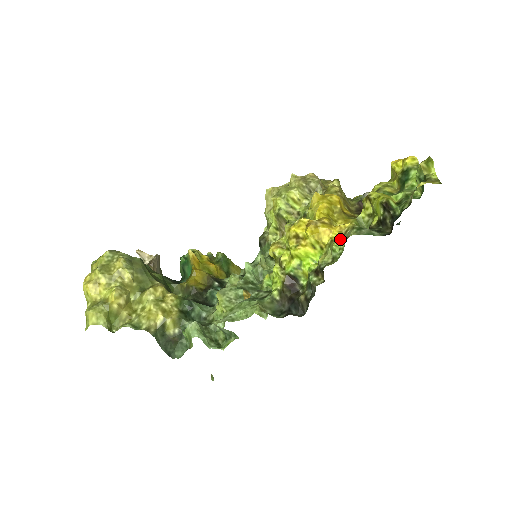
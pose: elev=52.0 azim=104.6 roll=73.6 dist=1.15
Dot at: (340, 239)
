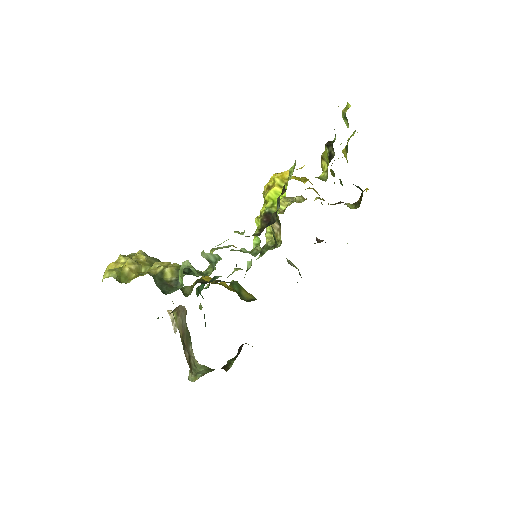
Dot at: occluded
